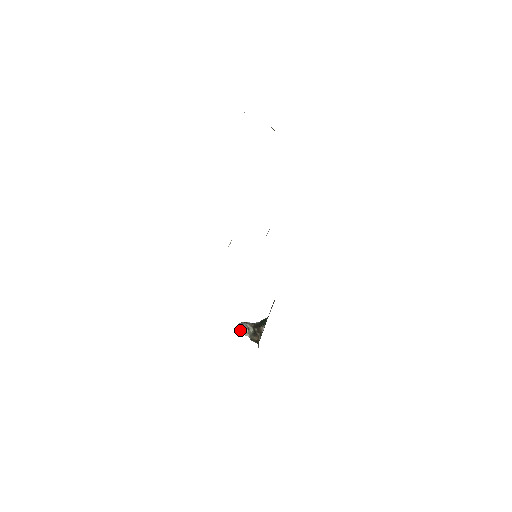
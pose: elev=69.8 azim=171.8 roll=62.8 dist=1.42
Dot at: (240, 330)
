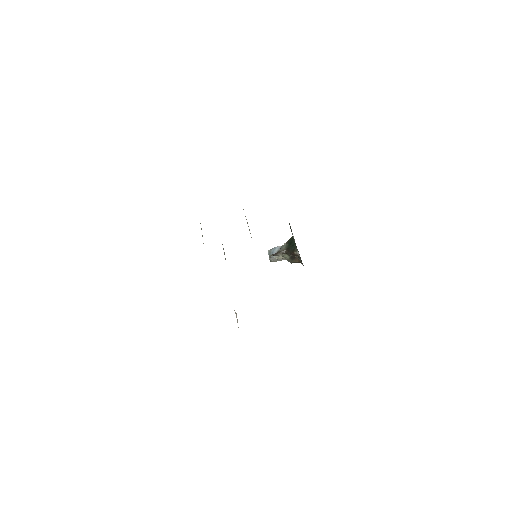
Dot at: (275, 260)
